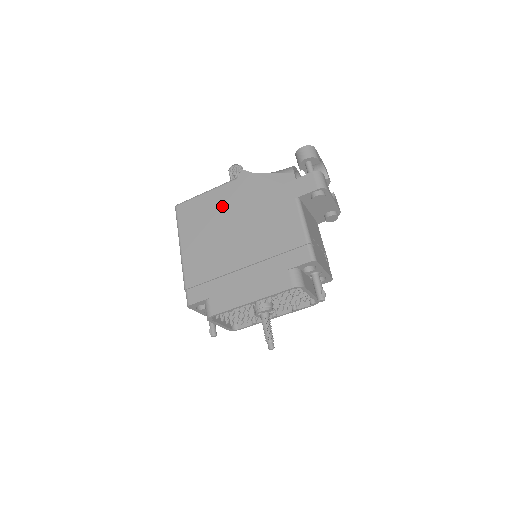
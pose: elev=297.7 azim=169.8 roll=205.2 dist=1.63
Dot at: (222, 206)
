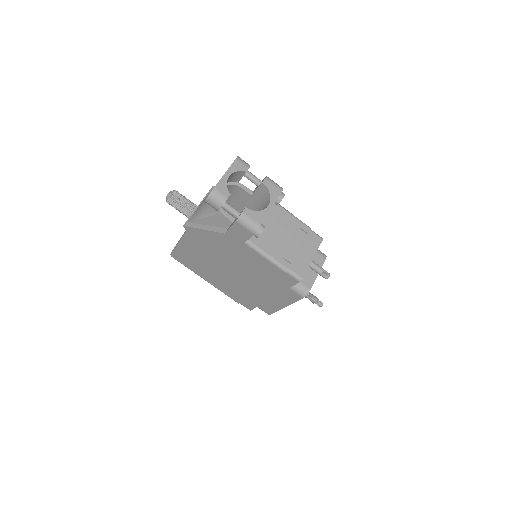
Dot at: (201, 254)
